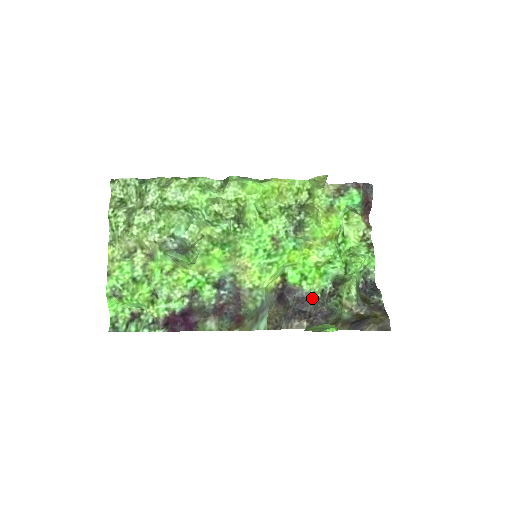
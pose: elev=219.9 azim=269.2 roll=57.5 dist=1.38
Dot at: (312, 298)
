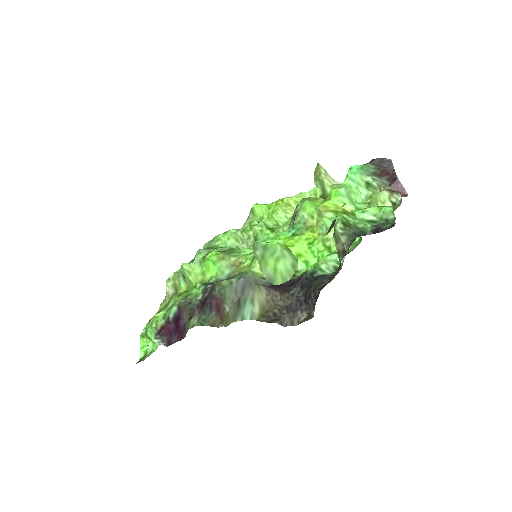
Dot at: (317, 276)
